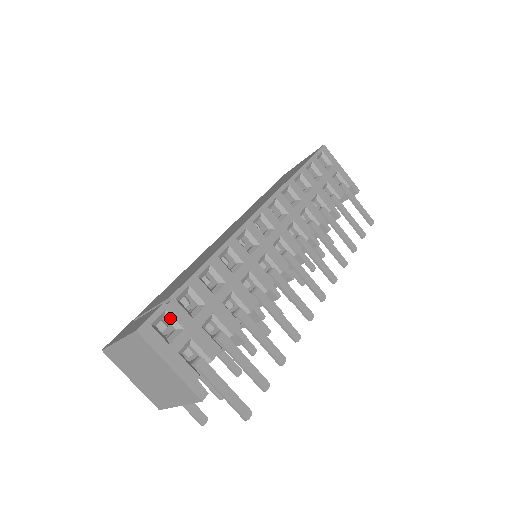
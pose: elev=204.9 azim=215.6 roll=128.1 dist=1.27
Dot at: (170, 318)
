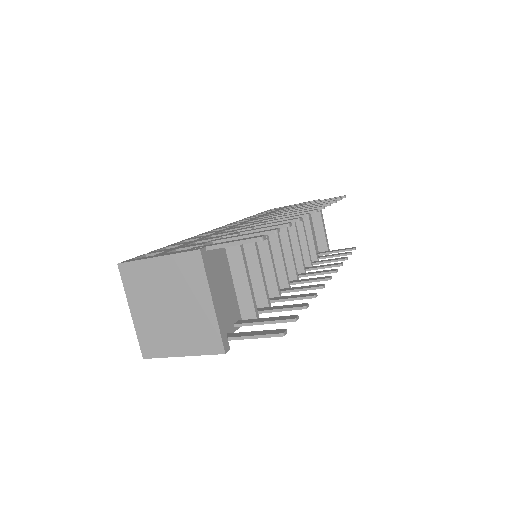
Dot at: occluded
